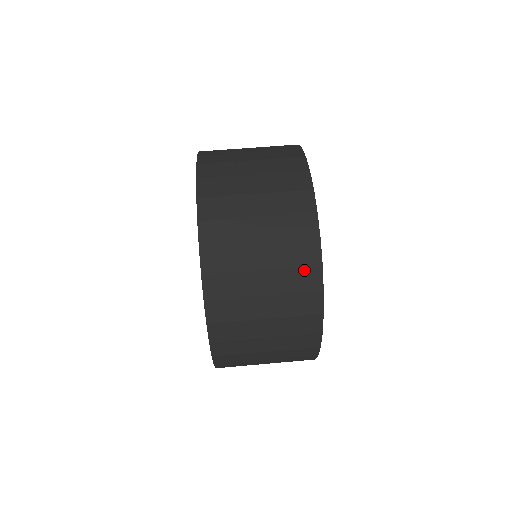
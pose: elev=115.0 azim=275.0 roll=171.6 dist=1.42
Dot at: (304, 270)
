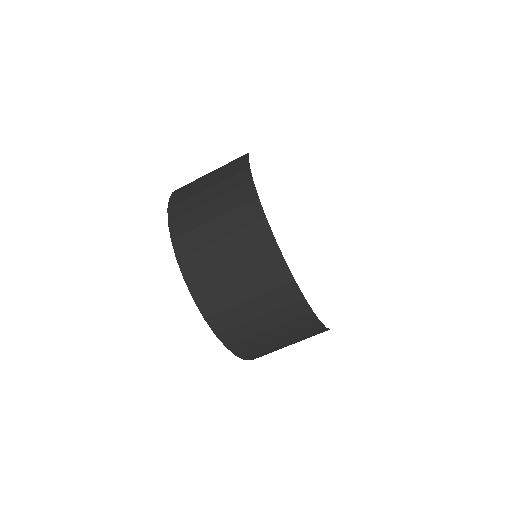
Dot at: (291, 306)
